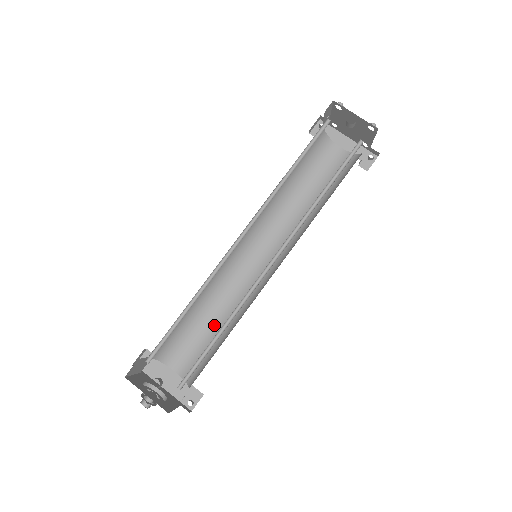
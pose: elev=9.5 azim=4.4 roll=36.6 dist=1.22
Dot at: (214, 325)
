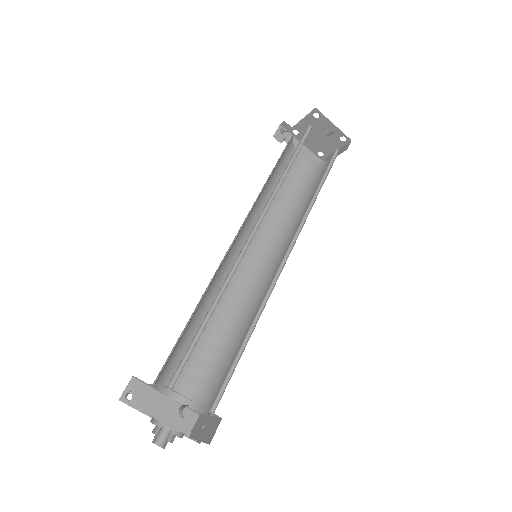
Dot at: (209, 336)
